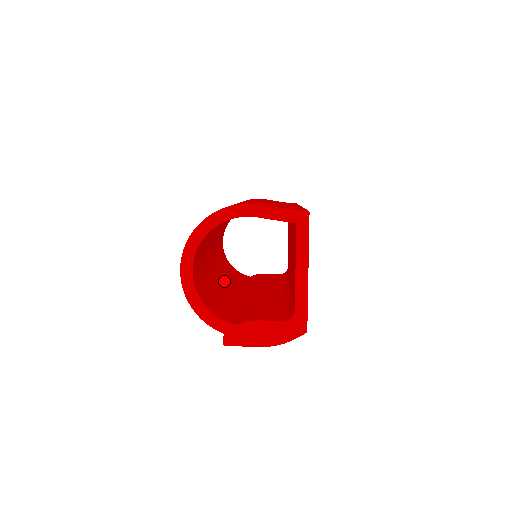
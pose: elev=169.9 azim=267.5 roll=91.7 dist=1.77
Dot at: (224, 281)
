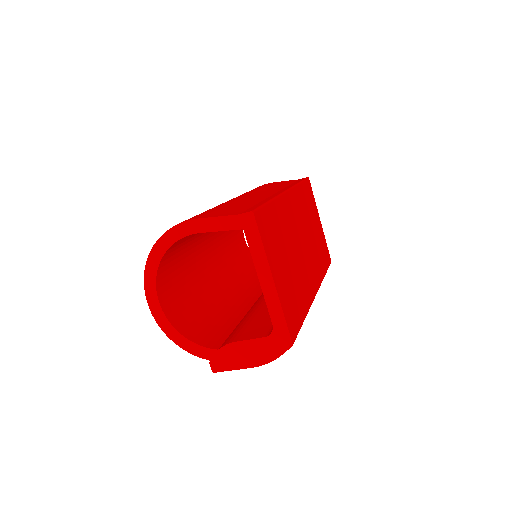
Dot at: (235, 288)
